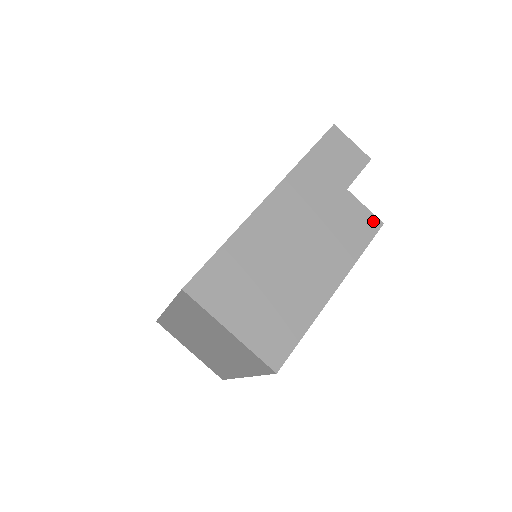
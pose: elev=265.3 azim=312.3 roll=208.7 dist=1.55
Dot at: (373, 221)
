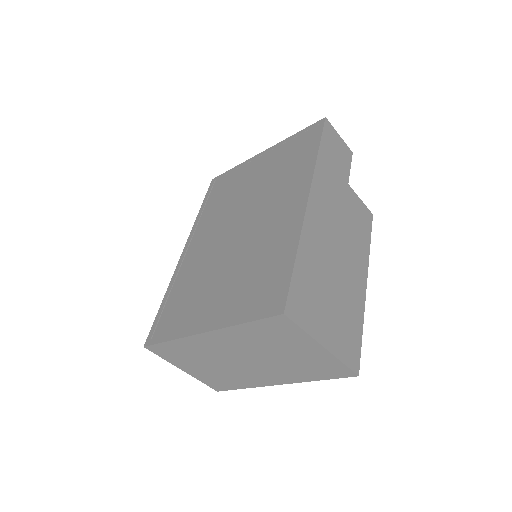
Dot at: (368, 213)
